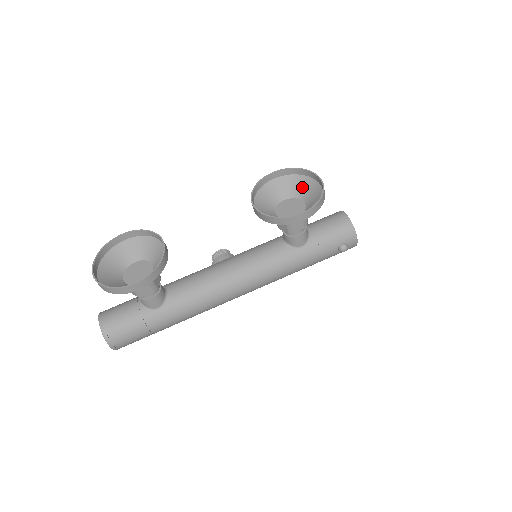
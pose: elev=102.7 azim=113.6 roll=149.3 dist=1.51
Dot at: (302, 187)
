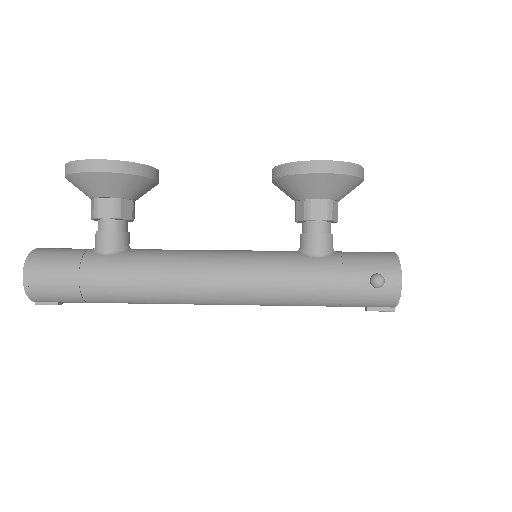
Dot at: occluded
